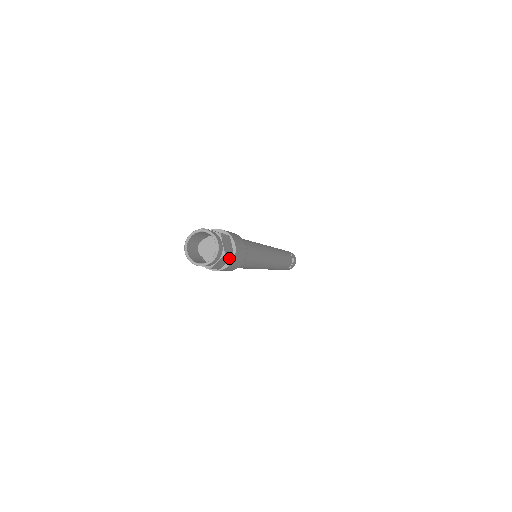
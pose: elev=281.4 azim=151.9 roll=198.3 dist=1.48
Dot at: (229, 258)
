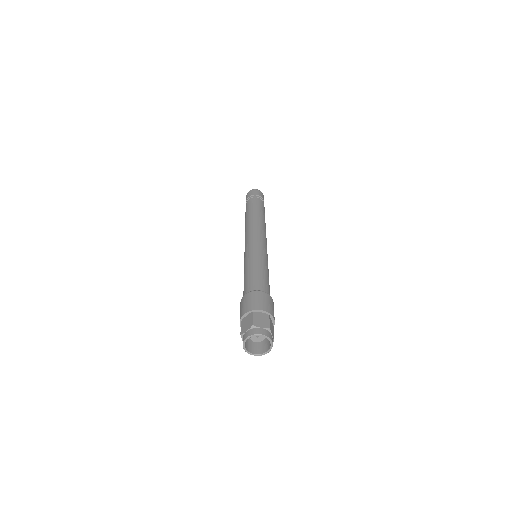
Dot at: occluded
